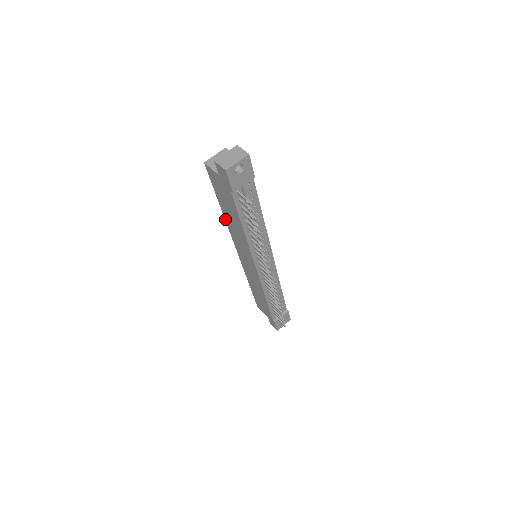
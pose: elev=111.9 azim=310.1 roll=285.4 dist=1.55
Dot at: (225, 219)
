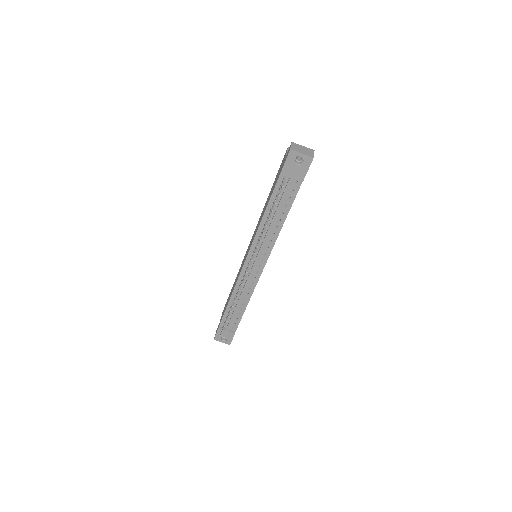
Dot at: occluded
